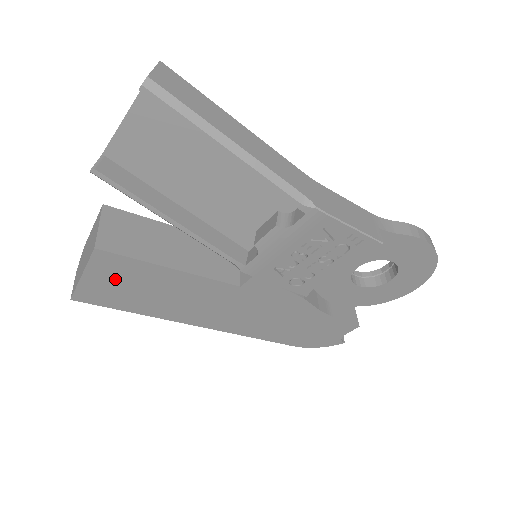
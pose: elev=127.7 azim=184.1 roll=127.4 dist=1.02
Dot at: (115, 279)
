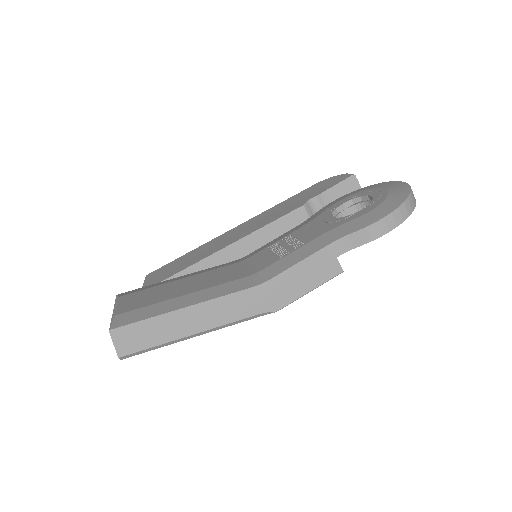
Dot at: occluded
